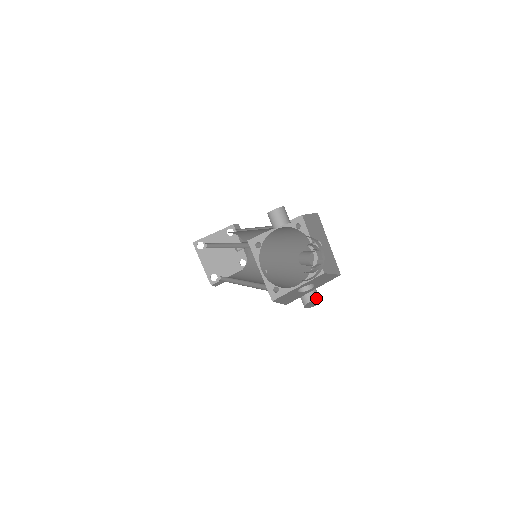
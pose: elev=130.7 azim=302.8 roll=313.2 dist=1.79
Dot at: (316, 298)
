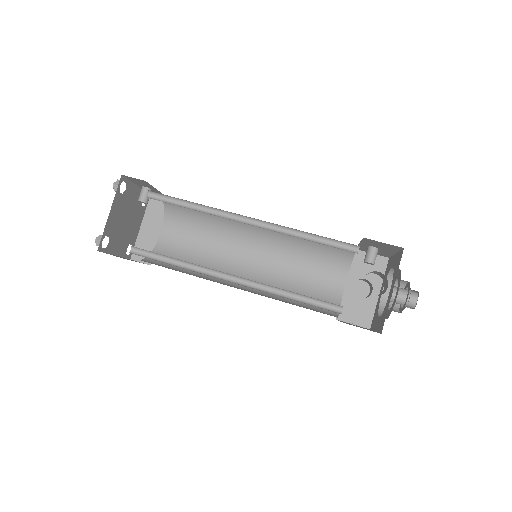
Dot at: (359, 280)
